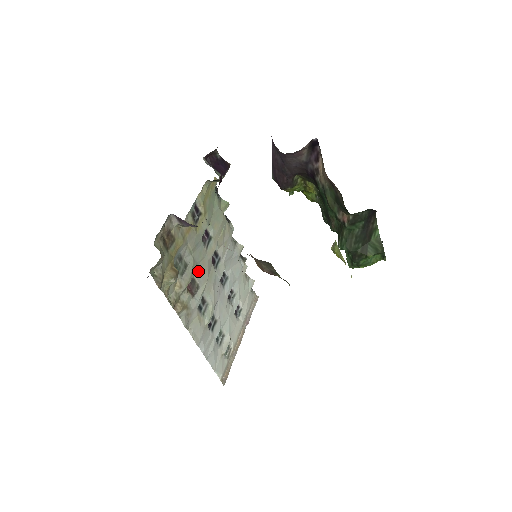
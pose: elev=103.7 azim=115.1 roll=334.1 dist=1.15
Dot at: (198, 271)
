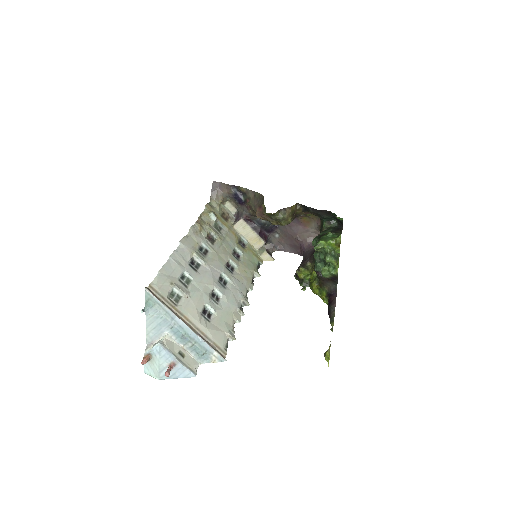
Dot at: (220, 244)
